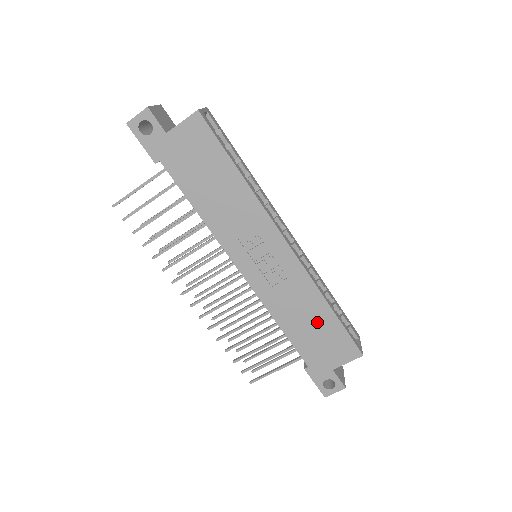
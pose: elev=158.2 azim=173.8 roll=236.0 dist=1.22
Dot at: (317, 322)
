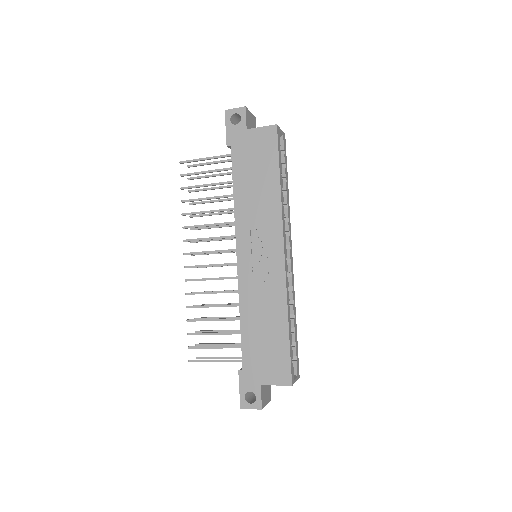
Dot at: (271, 333)
